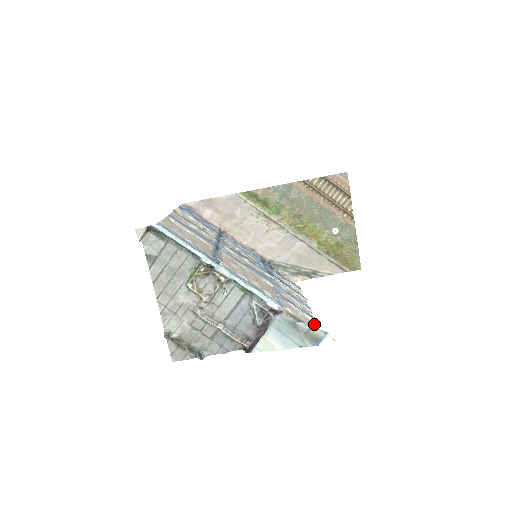
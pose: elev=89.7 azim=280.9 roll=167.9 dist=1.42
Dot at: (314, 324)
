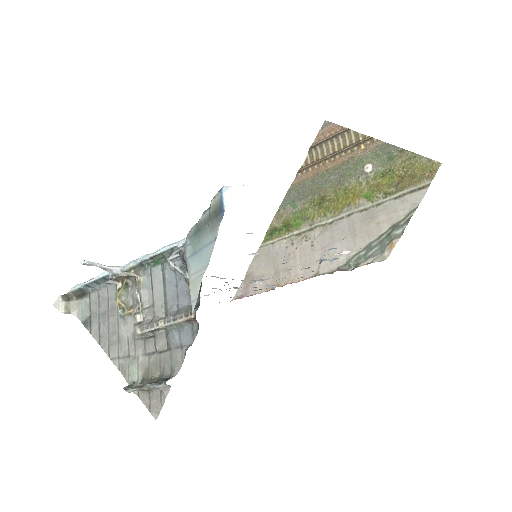
Dot at: occluded
